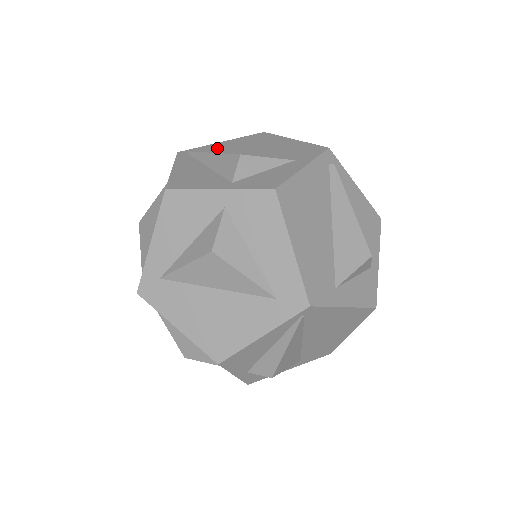
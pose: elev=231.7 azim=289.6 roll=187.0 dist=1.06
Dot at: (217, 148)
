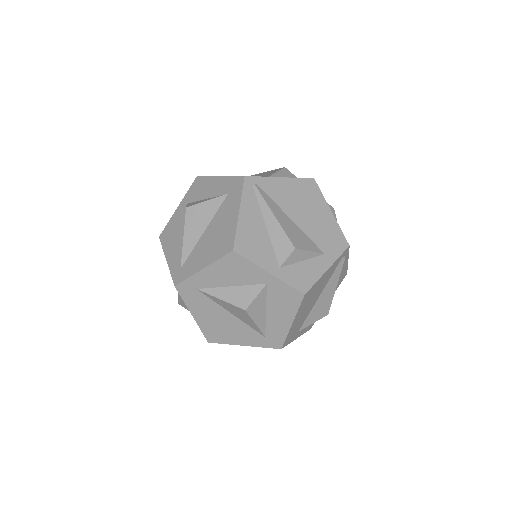
Dot at: (276, 190)
